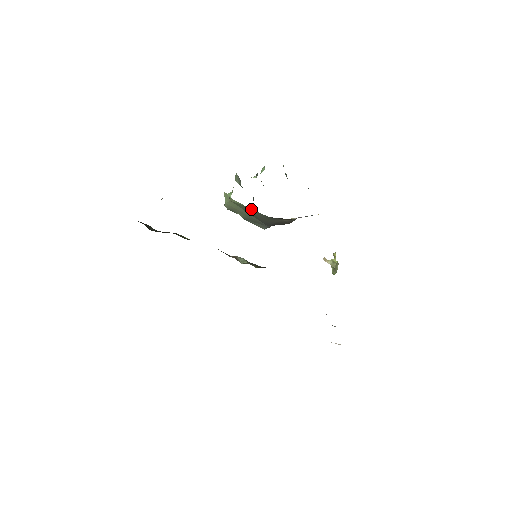
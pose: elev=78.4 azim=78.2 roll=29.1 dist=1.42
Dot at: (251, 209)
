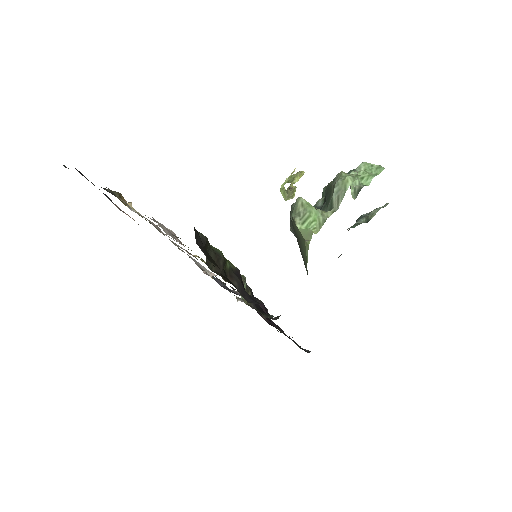
Dot at: occluded
